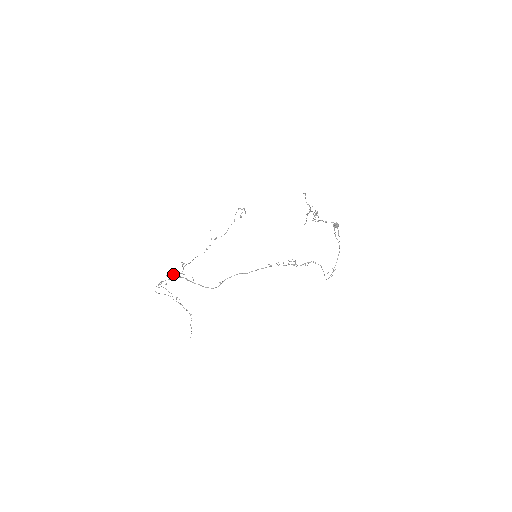
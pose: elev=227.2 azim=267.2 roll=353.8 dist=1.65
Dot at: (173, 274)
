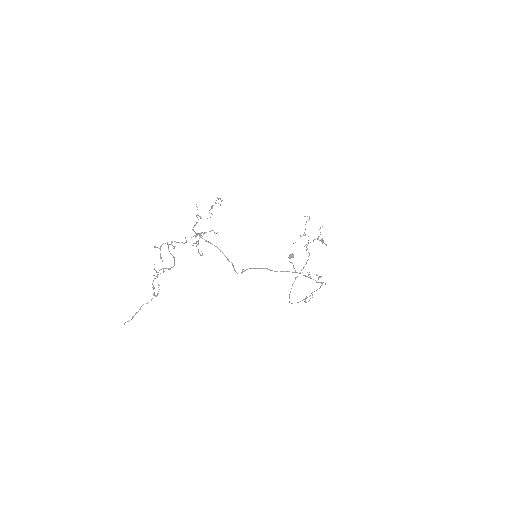
Dot at: occluded
